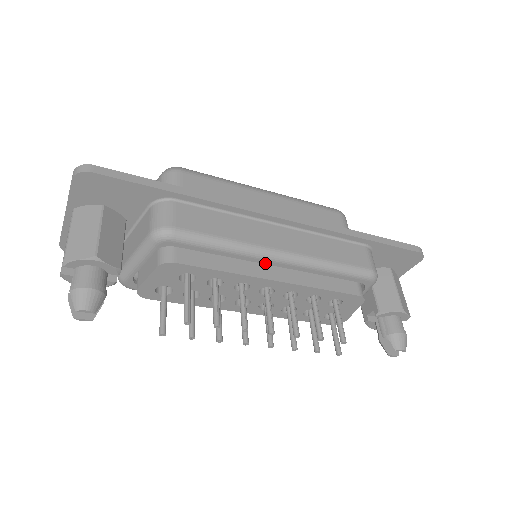
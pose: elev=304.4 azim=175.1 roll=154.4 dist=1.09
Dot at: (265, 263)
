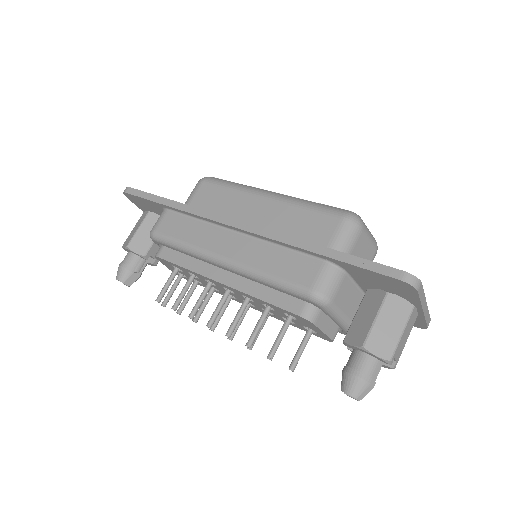
Dot at: (216, 266)
